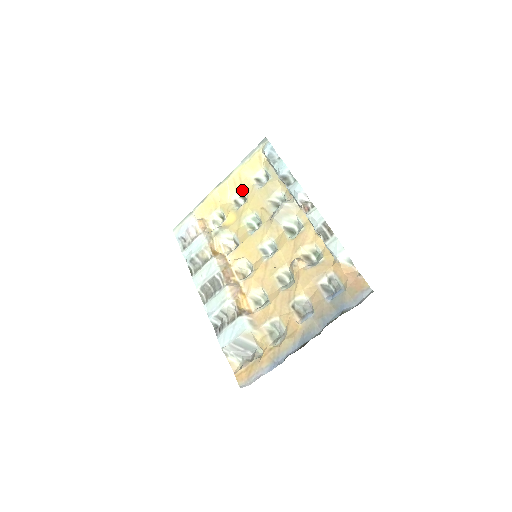
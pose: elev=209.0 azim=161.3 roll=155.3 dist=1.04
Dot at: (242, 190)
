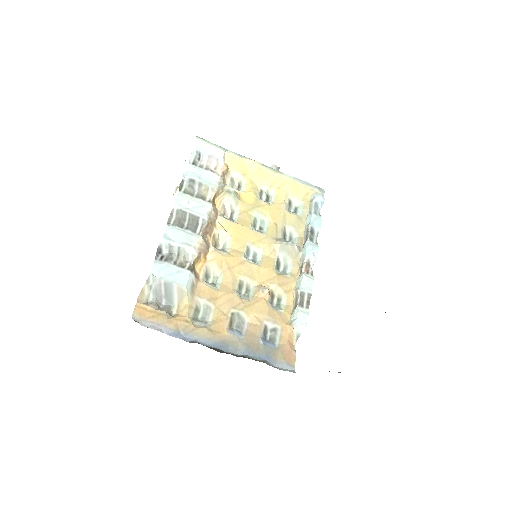
Dot at: (274, 192)
